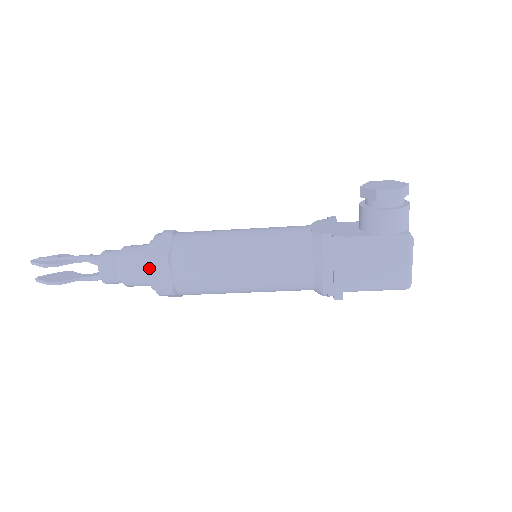
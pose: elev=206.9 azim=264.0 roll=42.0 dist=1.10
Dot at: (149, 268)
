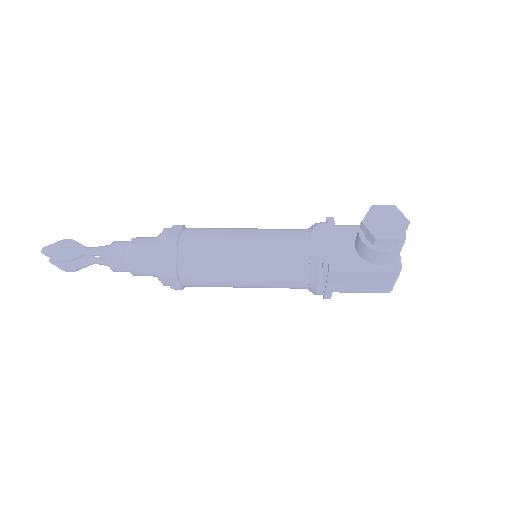
Dot at: (158, 274)
